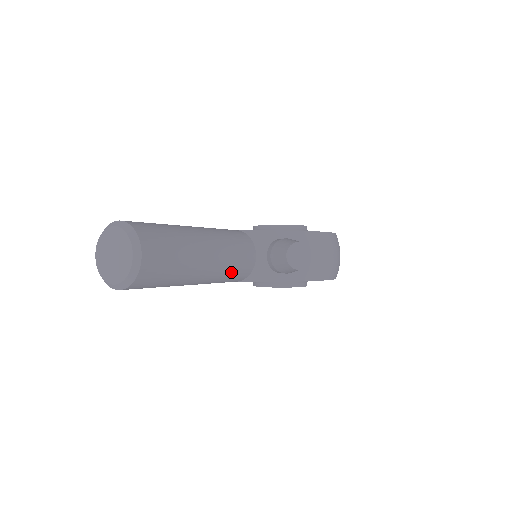
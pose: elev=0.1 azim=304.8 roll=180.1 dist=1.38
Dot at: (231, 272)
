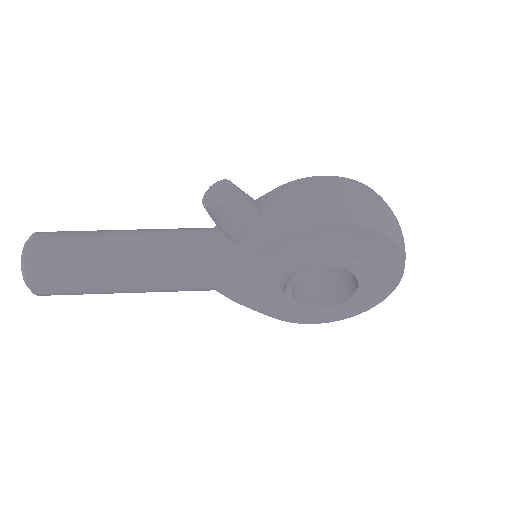
Dot at: (171, 257)
